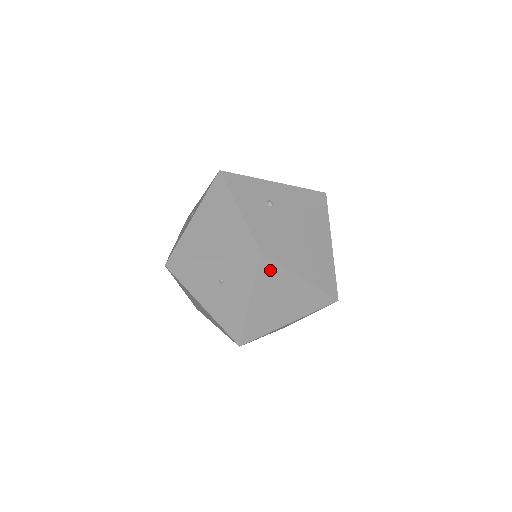
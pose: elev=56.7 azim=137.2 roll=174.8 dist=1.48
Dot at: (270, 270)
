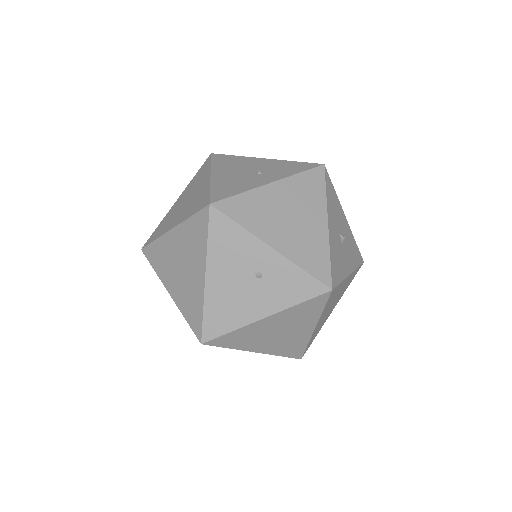
Dot at: (314, 306)
